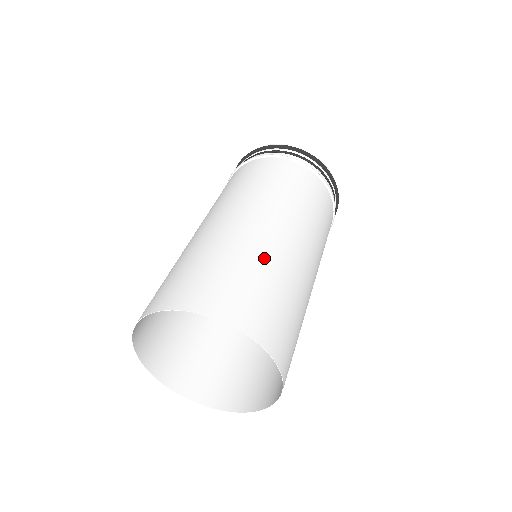
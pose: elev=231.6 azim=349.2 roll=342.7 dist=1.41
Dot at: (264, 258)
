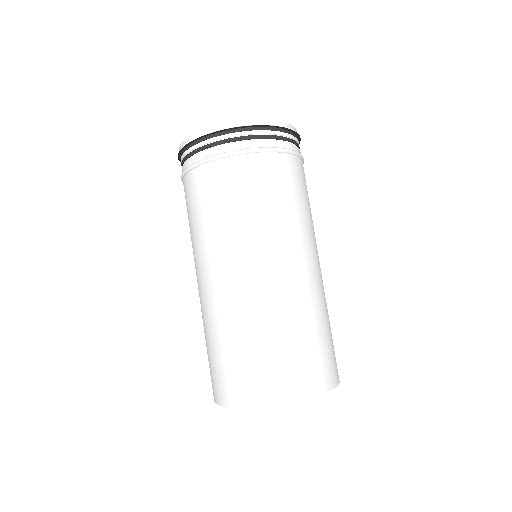
Dot at: (302, 313)
